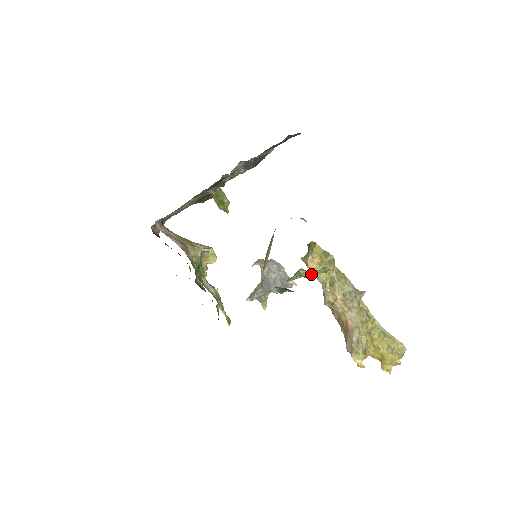
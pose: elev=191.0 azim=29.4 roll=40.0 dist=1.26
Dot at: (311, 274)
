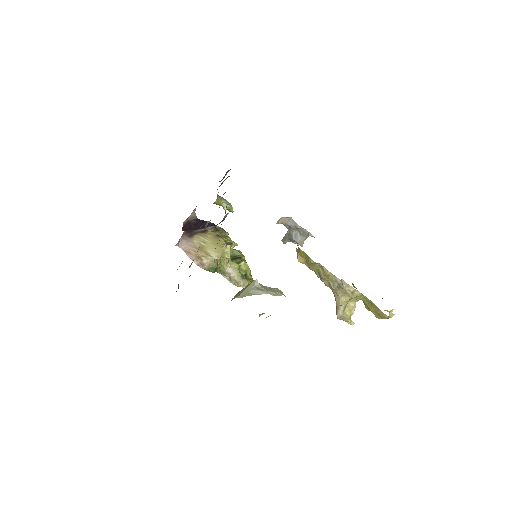
Dot at: occluded
